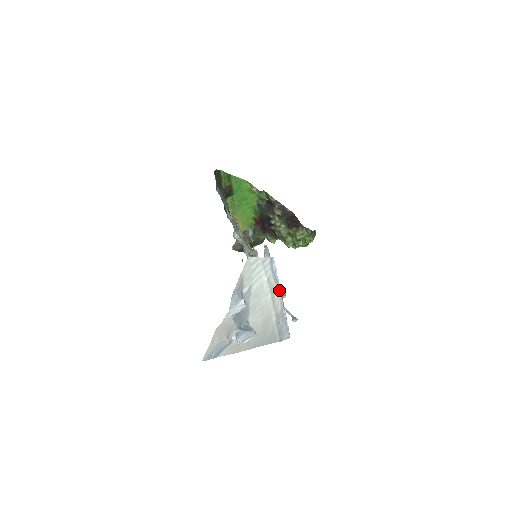
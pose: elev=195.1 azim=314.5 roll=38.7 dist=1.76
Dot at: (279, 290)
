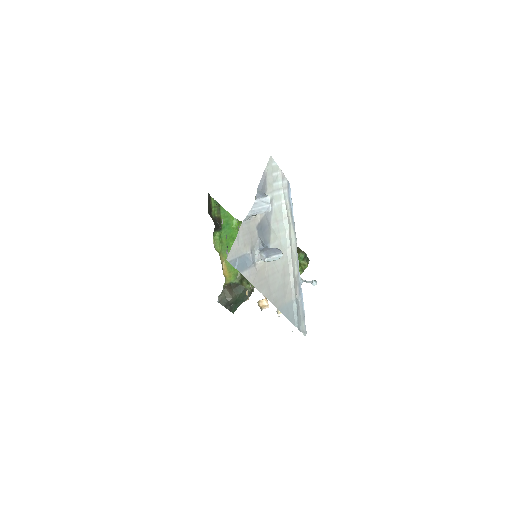
Dot at: (295, 238)
